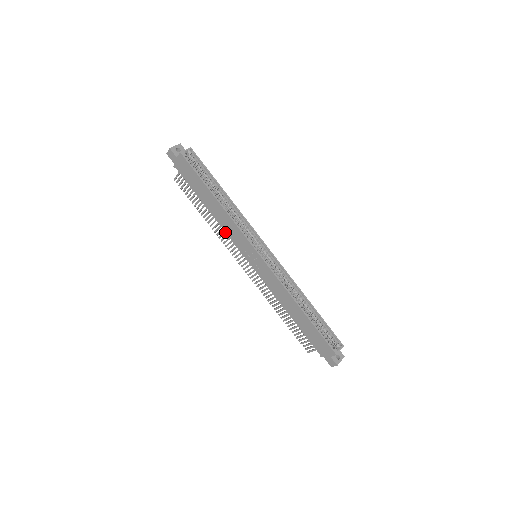
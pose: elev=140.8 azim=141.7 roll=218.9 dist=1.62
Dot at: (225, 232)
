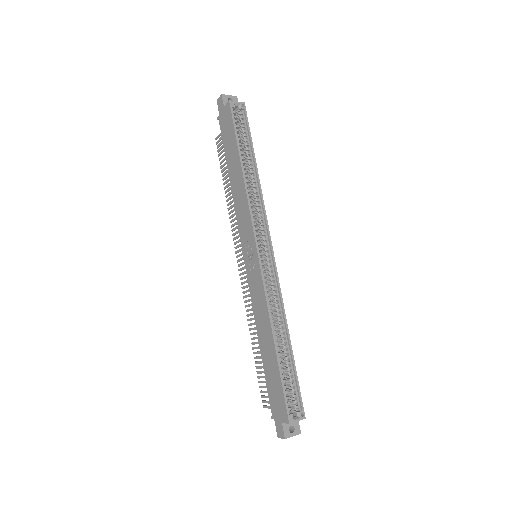
Dot at: (235, 212)
